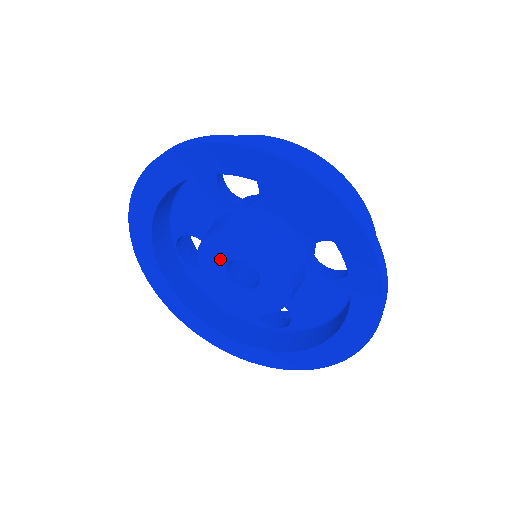
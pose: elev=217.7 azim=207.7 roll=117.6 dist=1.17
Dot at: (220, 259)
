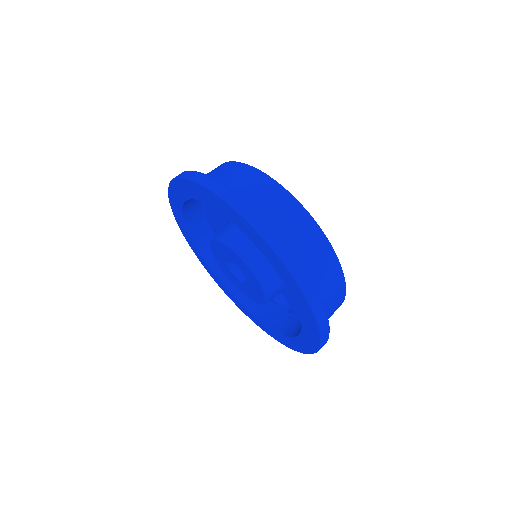
Dot at: (222, 257)
